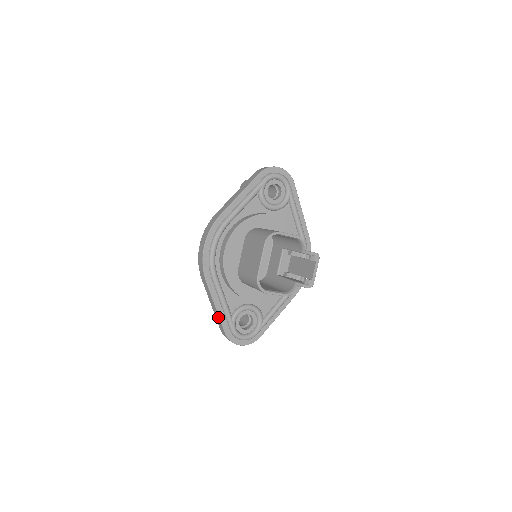
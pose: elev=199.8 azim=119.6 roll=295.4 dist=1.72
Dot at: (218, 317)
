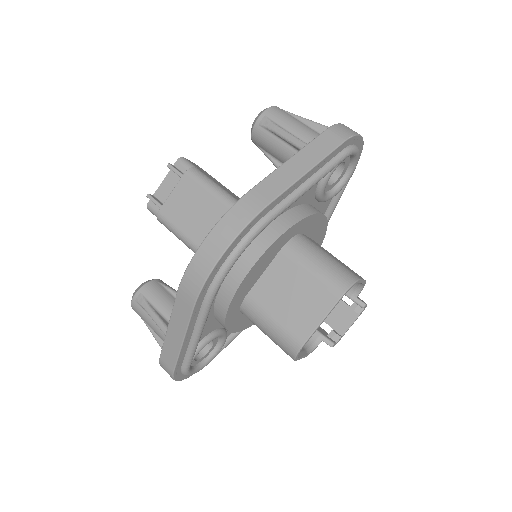
Dot at: (176, 351)
